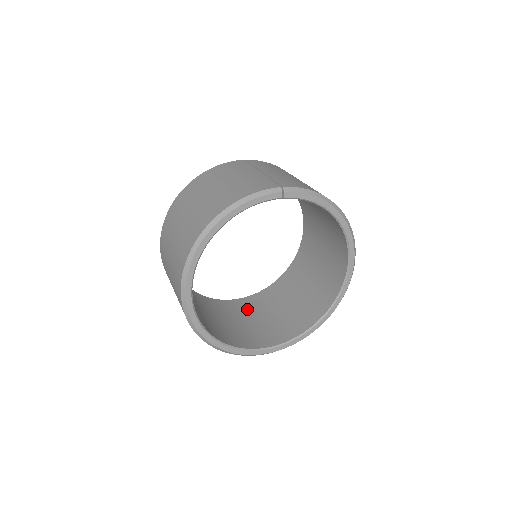
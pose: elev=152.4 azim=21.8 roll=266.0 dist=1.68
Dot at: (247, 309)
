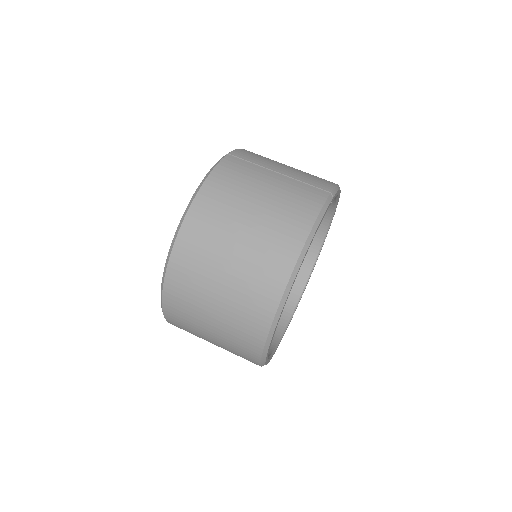
Dot at: occluded
